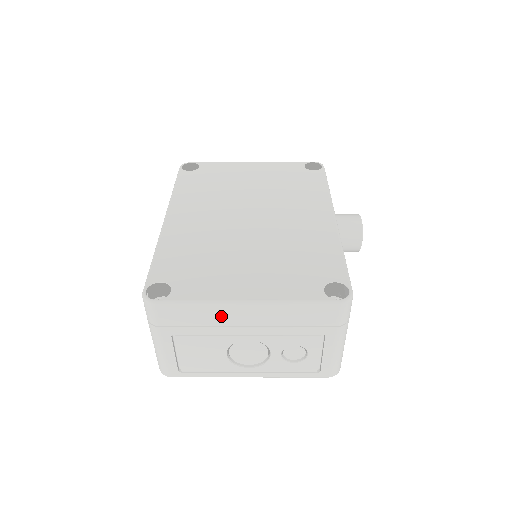
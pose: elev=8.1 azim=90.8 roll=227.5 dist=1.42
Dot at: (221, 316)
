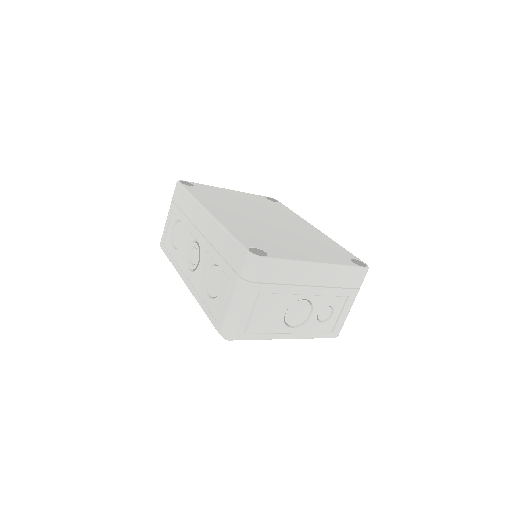
Dot at: (299, 275)
